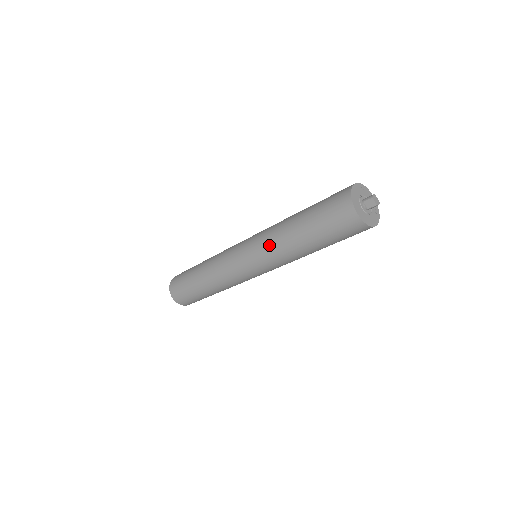
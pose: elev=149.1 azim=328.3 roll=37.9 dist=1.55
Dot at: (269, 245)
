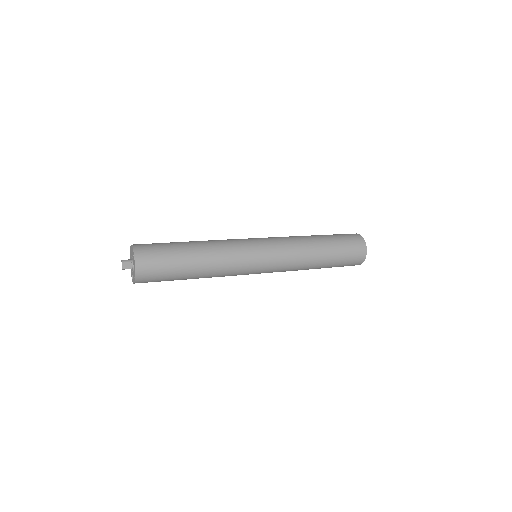
Dot at: (295, 253)
